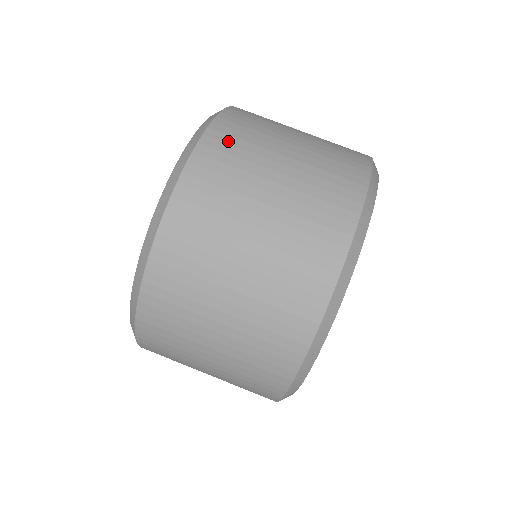
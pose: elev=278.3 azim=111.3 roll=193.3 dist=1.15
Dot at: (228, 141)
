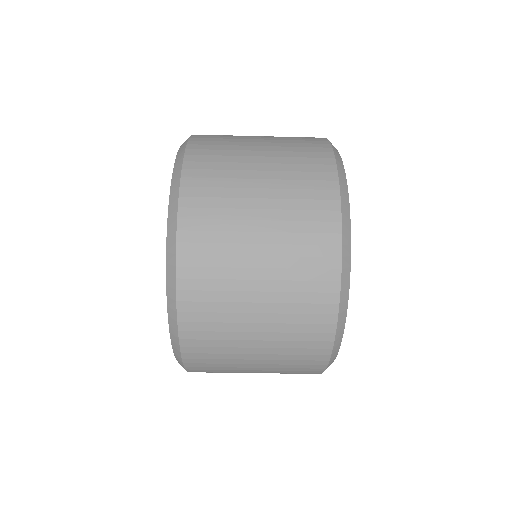
Dot at: (201, 287)
